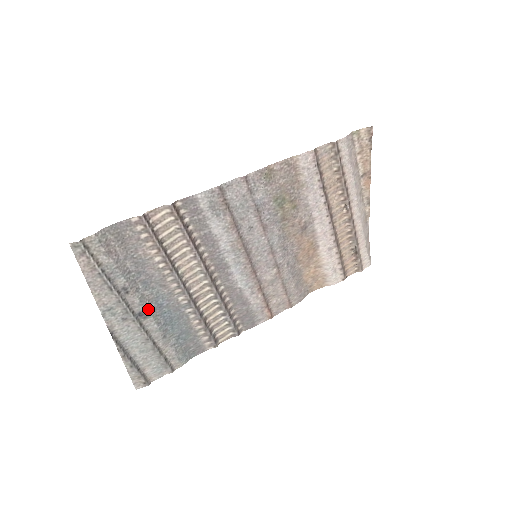
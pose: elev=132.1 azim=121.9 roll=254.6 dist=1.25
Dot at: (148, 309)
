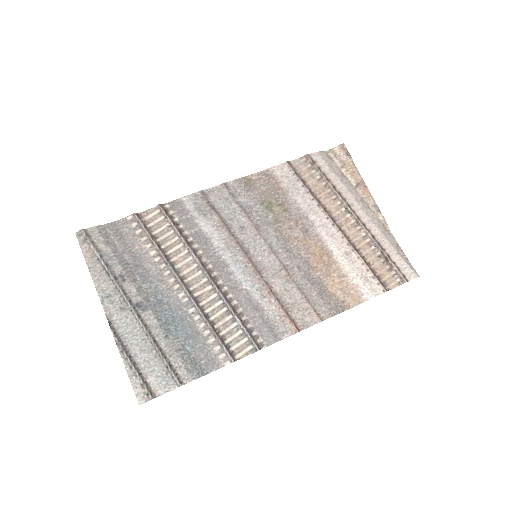
Dot at: (146, 301)
